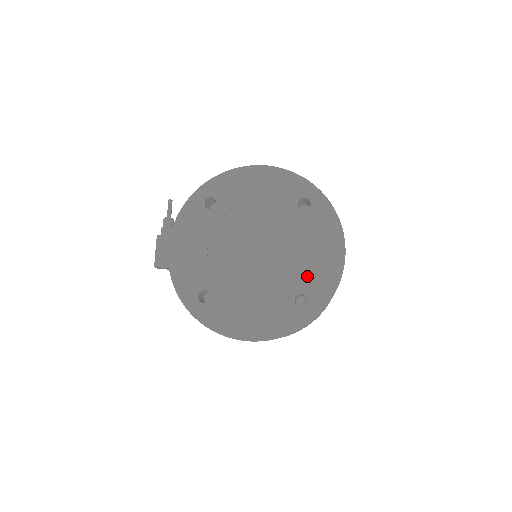
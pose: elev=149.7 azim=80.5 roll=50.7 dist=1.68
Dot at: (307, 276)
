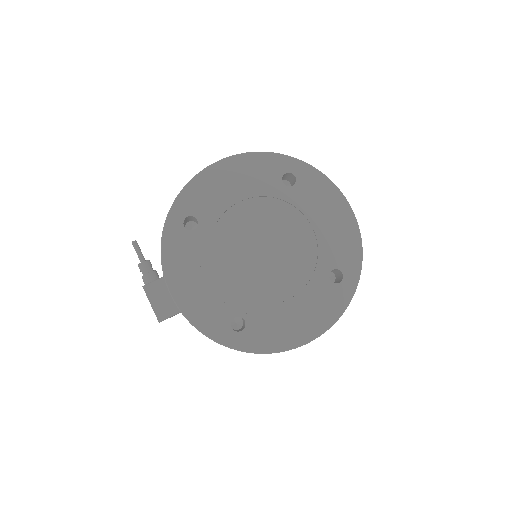
Dot at: (329, 250)
